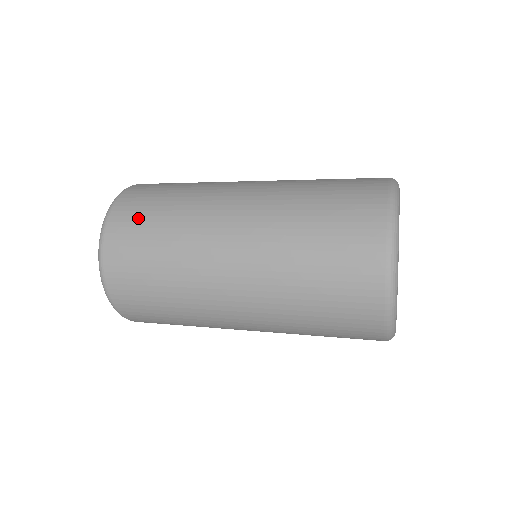
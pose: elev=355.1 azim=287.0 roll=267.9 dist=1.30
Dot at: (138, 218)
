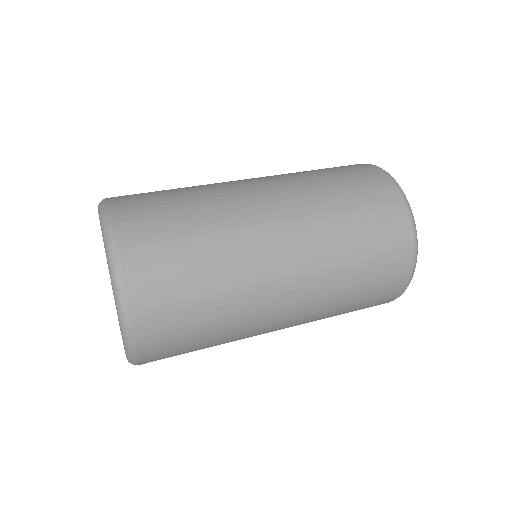
Dot at: (176, 325)
